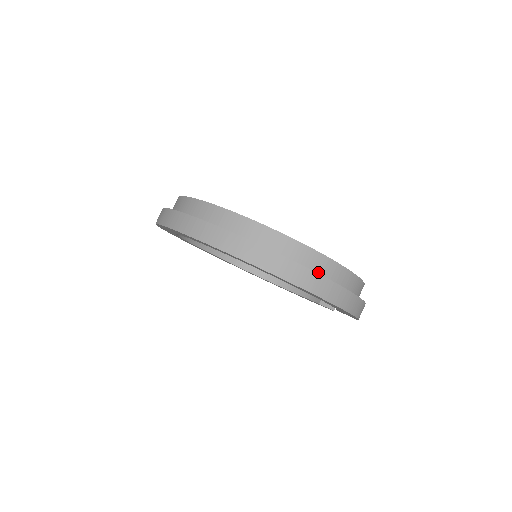
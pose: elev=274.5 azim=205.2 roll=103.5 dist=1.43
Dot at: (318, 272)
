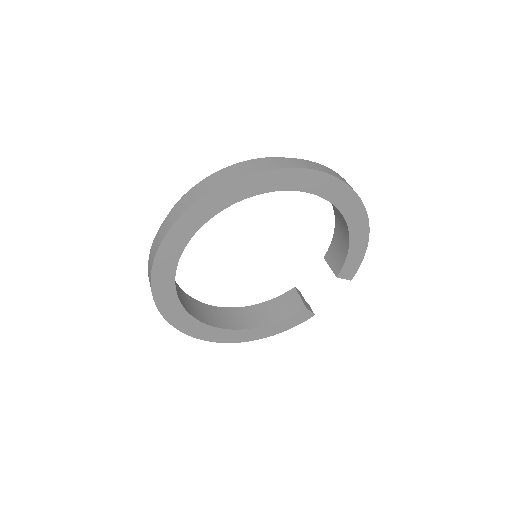
Dot at: occluded
